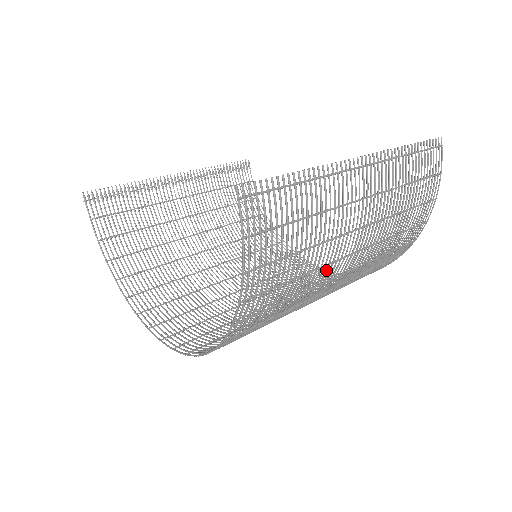
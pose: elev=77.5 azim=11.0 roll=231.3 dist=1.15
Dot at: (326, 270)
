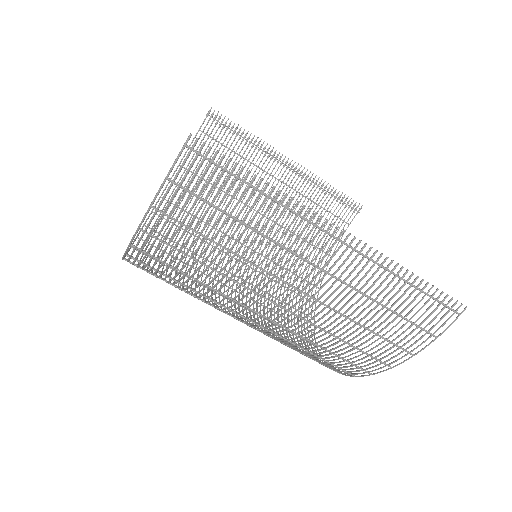
Dot at: (242, 291)
